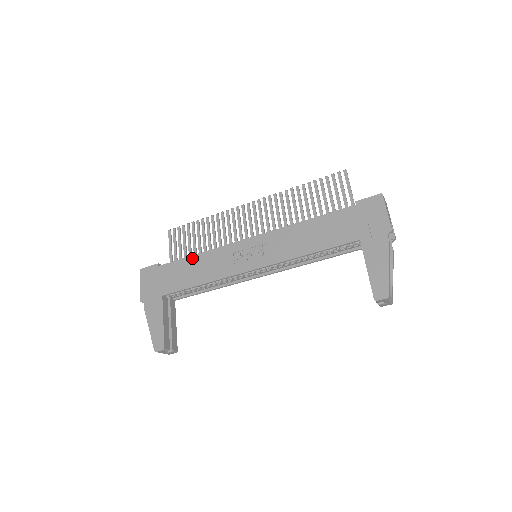
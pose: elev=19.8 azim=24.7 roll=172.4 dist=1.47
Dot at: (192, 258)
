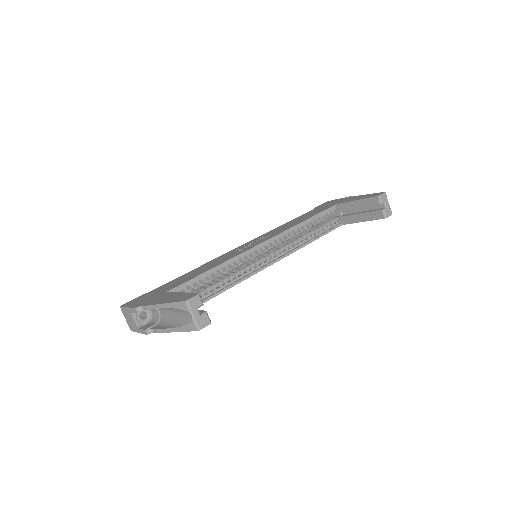
Dot at: (189, 272)
